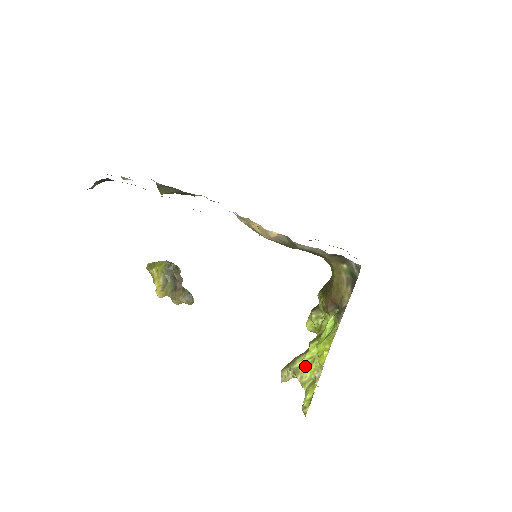
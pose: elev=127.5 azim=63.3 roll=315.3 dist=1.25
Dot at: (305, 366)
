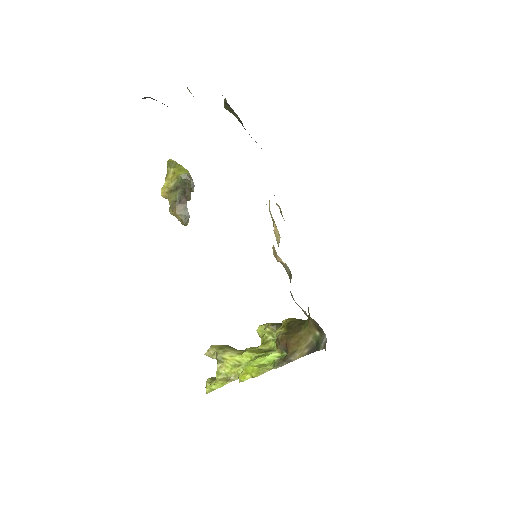
Dot at: (230, 363)
